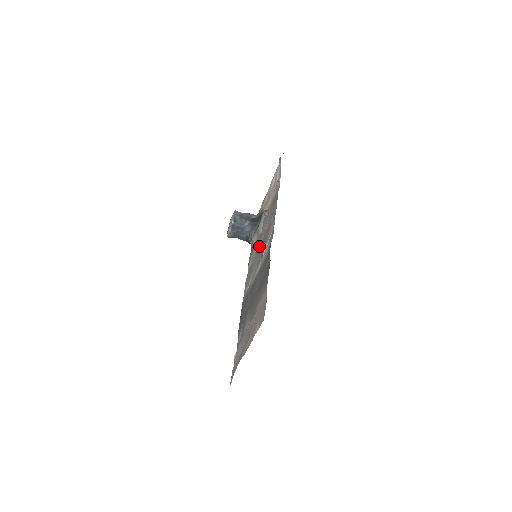
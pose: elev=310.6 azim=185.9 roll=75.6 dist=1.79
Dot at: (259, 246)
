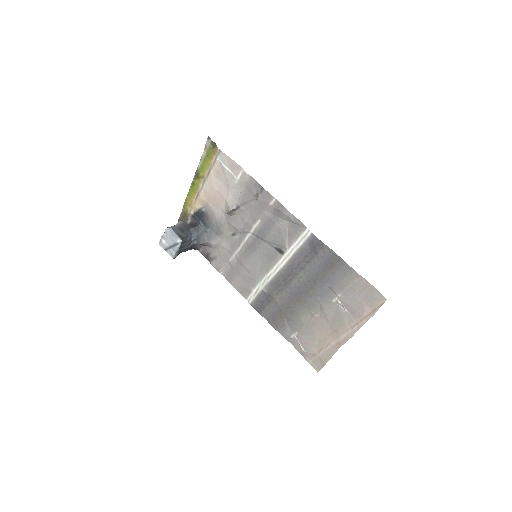
Dot at: (248, 245)
